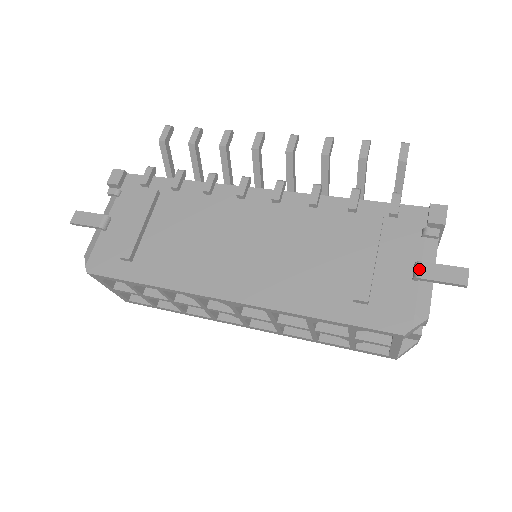
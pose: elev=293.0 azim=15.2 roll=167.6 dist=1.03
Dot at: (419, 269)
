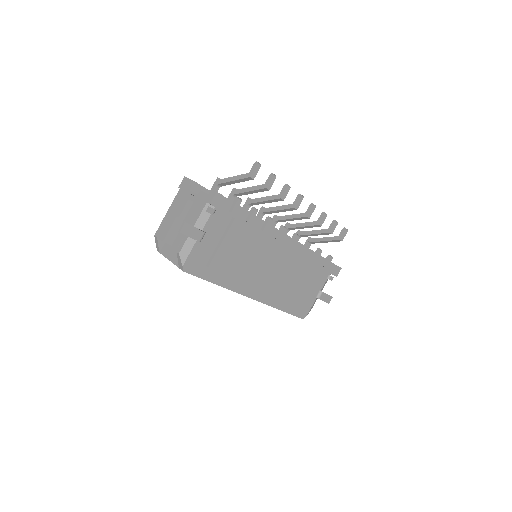
Dot at: (321, 295)
